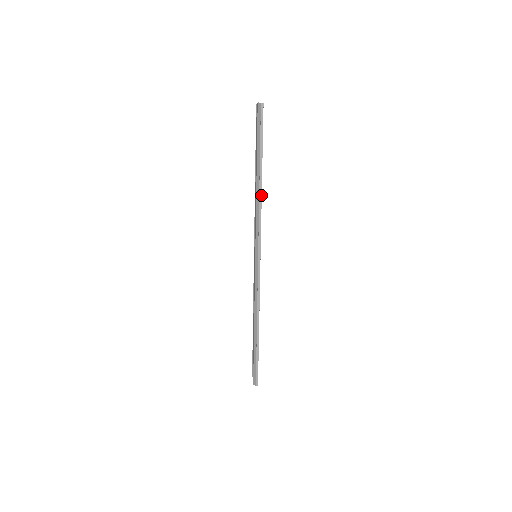
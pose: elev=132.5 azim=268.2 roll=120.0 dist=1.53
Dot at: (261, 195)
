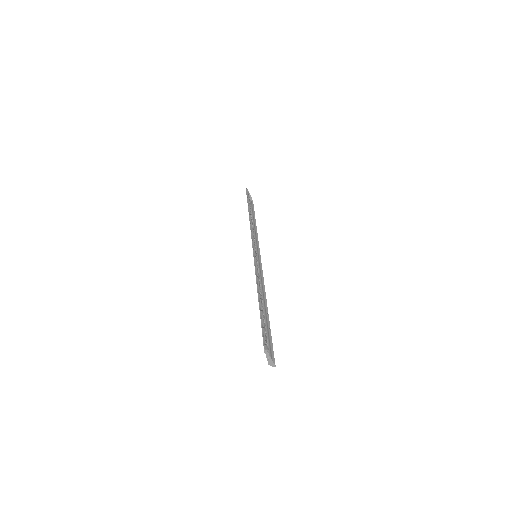
Dot at: (266, 301)
